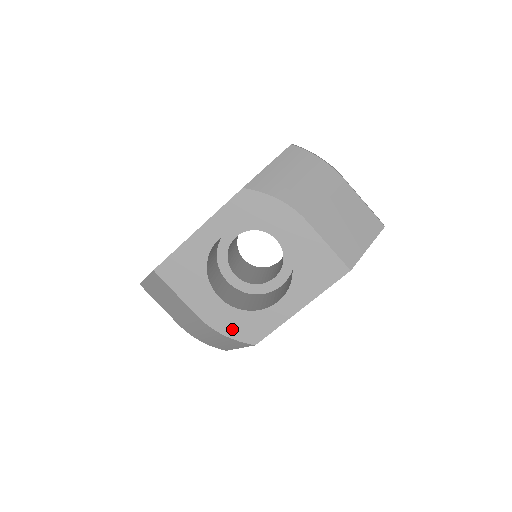
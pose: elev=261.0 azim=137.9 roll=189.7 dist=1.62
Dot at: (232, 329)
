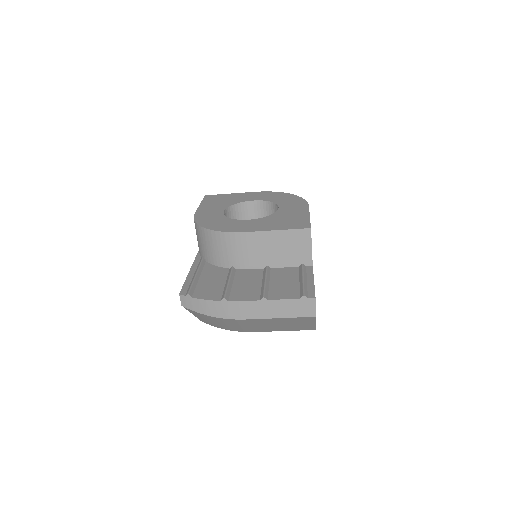
Dot at: occluded
